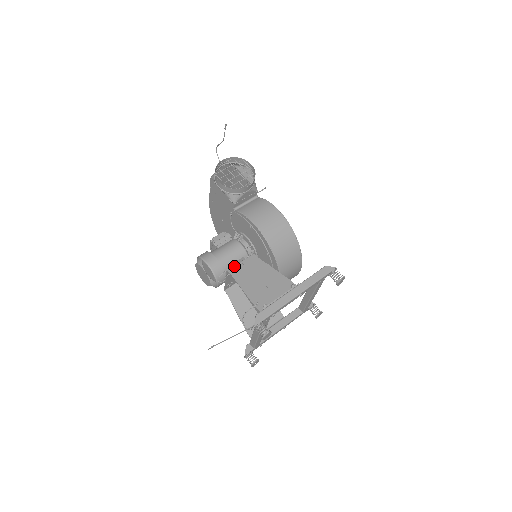
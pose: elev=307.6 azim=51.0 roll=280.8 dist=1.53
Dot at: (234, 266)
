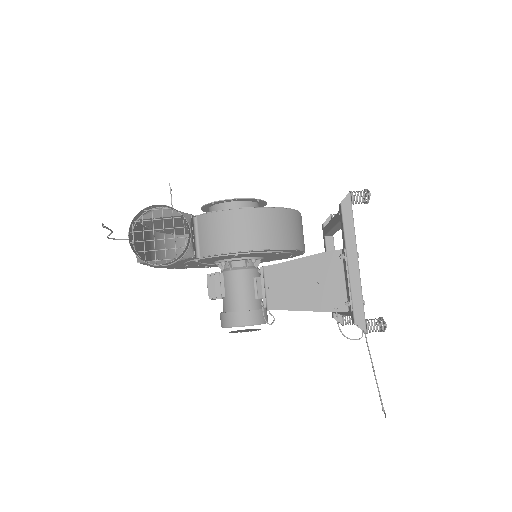
Dot at: (267, 299)
